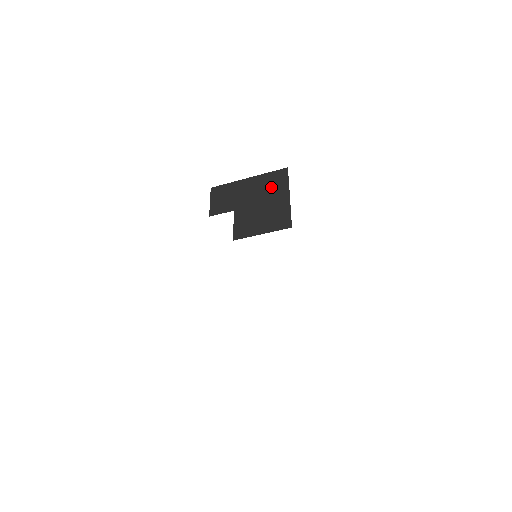
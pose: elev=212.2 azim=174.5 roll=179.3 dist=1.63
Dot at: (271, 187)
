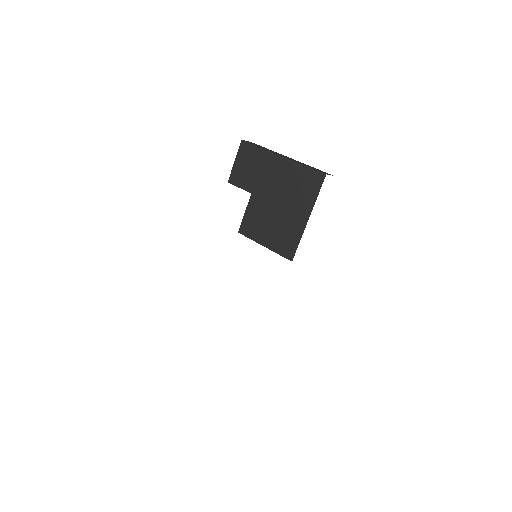
Dot at: (297, 191)
